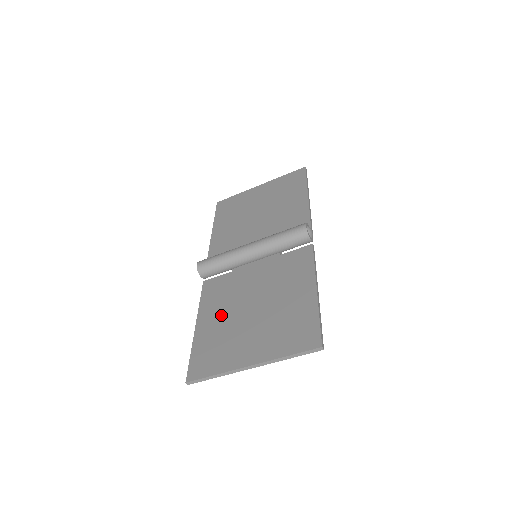
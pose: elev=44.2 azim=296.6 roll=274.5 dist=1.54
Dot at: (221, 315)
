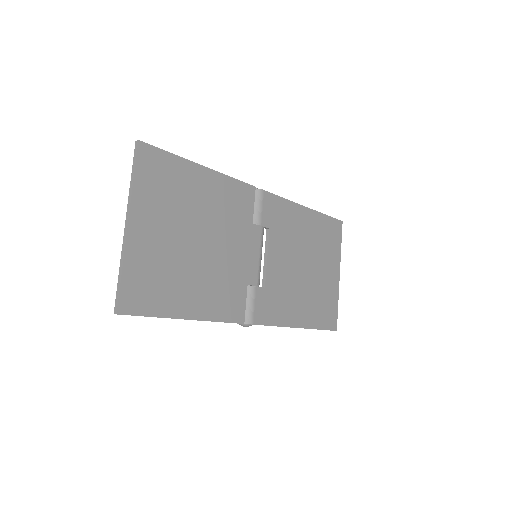
Dot at: (193, 284)
